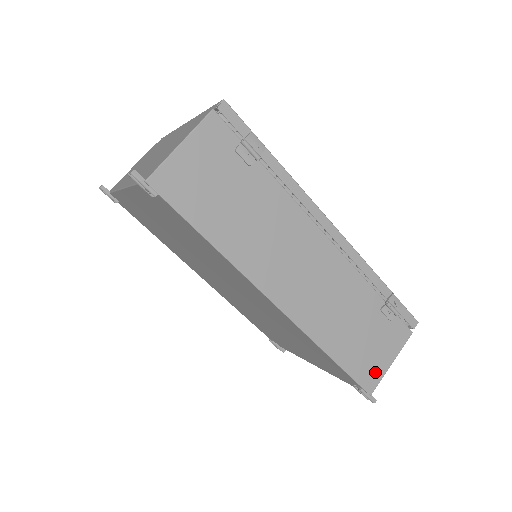
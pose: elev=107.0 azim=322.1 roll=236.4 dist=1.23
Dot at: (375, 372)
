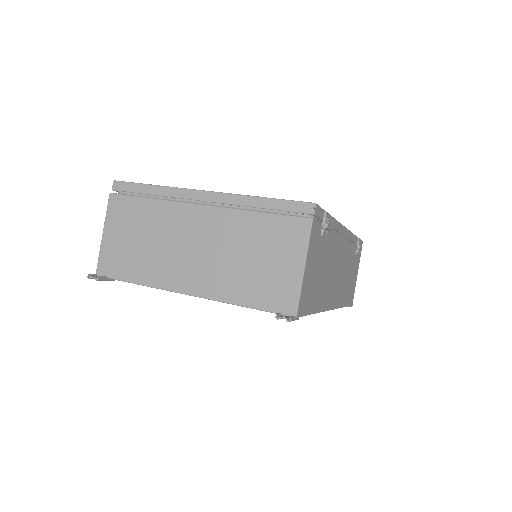
Dot at: (353, 291)
